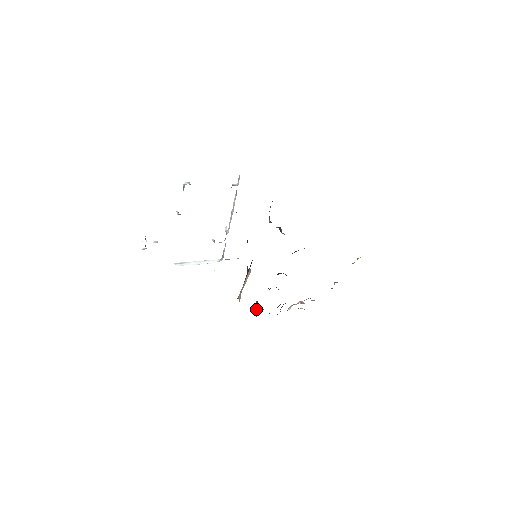
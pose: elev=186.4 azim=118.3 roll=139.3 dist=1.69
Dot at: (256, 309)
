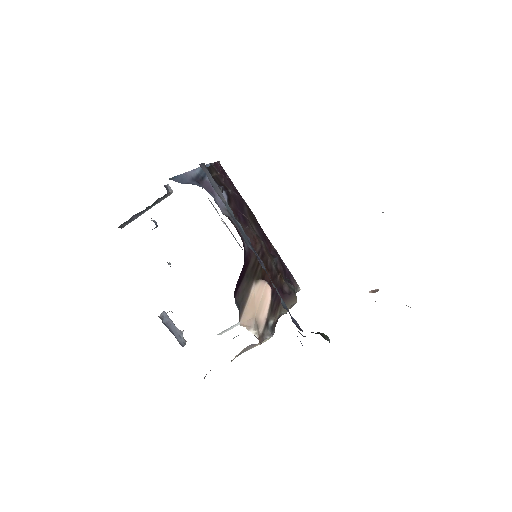
Dot at: (297, 336)
